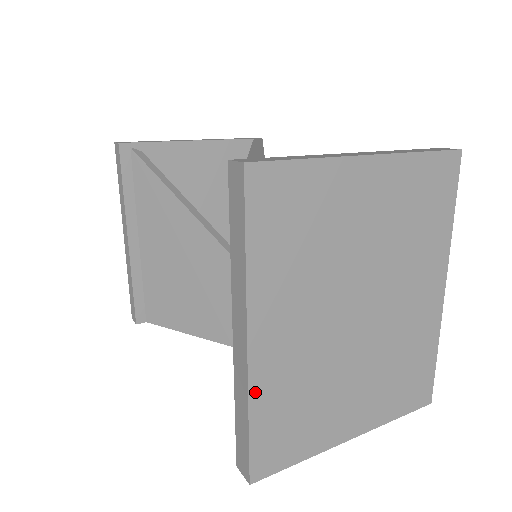
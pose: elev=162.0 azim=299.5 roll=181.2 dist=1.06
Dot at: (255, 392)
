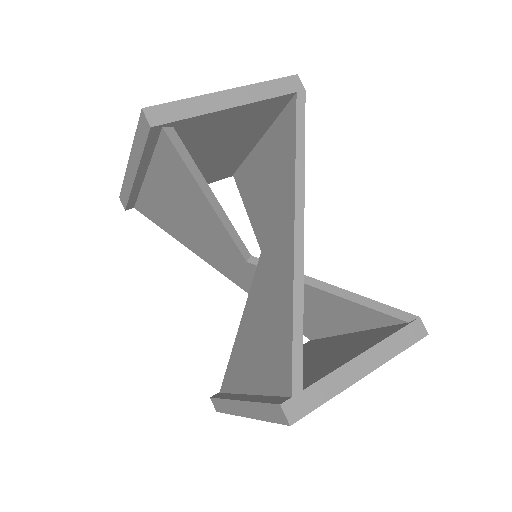
Dot at: occluded
